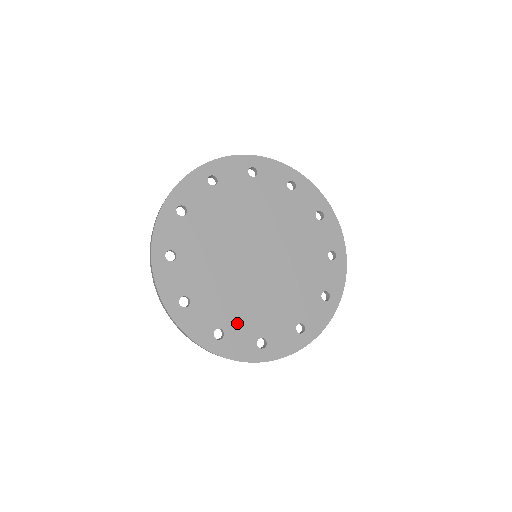
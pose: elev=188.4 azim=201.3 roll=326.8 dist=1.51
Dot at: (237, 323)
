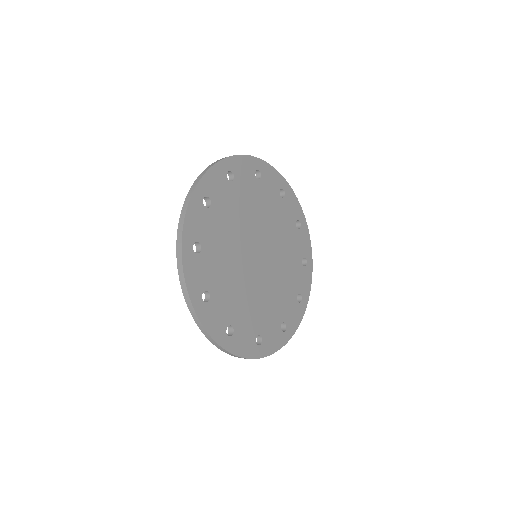
Dot at: (266, 323)
